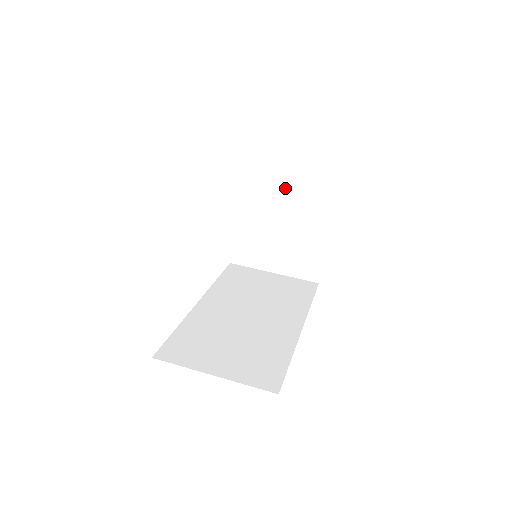
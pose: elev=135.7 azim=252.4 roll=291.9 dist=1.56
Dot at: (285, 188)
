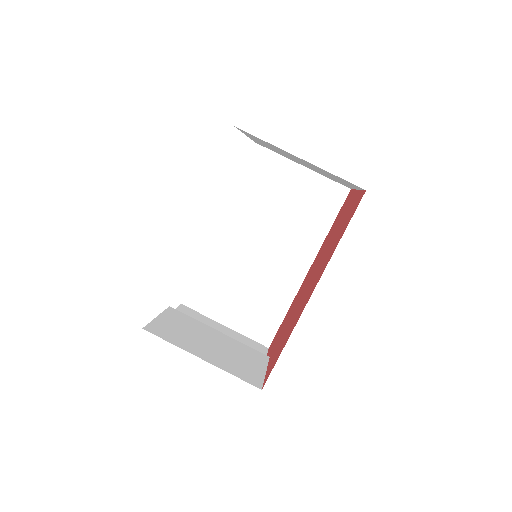
Dot at: (301, 160)
